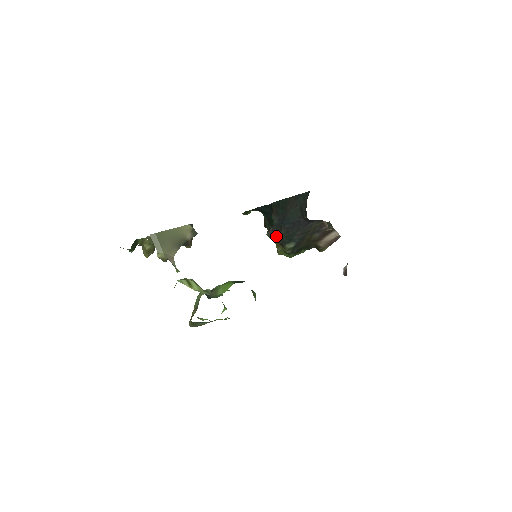
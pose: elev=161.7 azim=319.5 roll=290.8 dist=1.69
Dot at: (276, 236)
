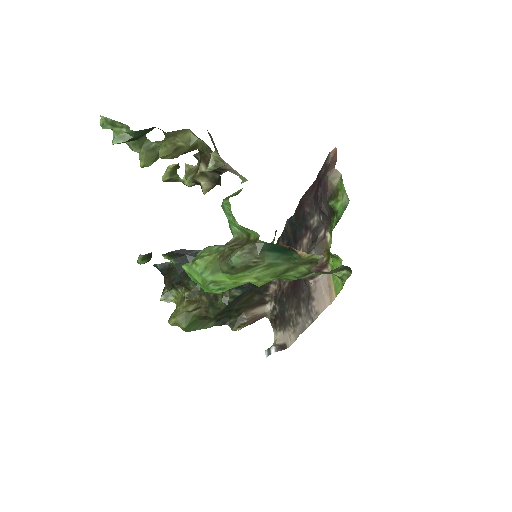
Dot at: occluded
